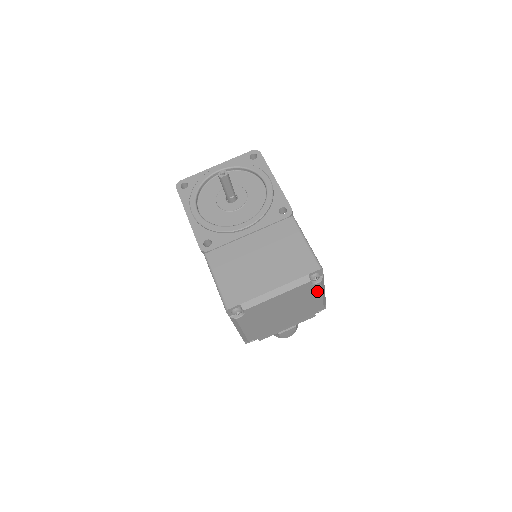
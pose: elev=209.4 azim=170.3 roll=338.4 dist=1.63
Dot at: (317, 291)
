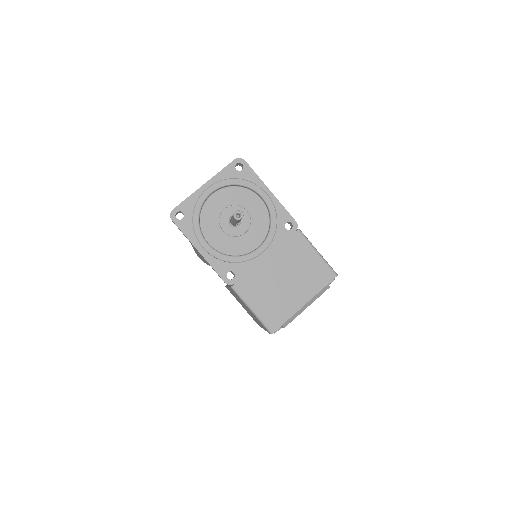
Dot at: occluded
